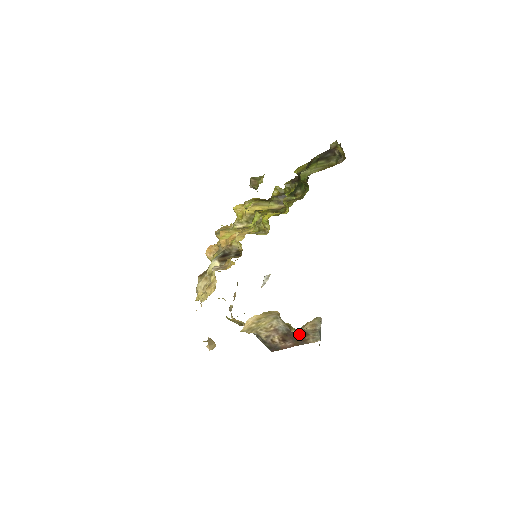
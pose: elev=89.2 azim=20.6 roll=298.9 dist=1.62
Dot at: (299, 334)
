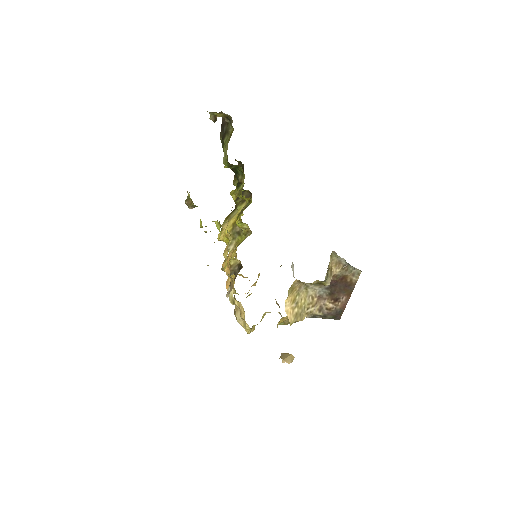
Dot at: (339, 283)
